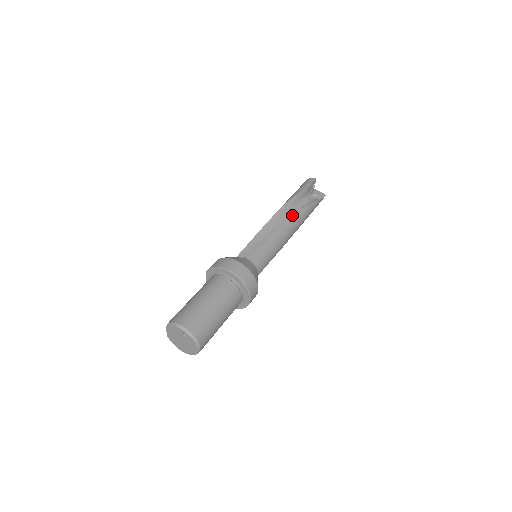
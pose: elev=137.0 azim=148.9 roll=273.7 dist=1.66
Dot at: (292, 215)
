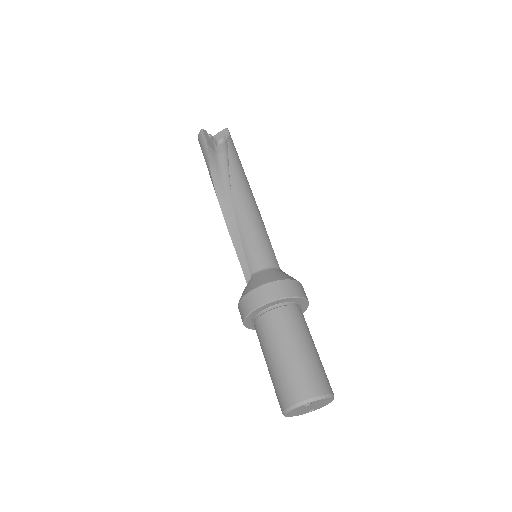
Dot at: (231, 186)
